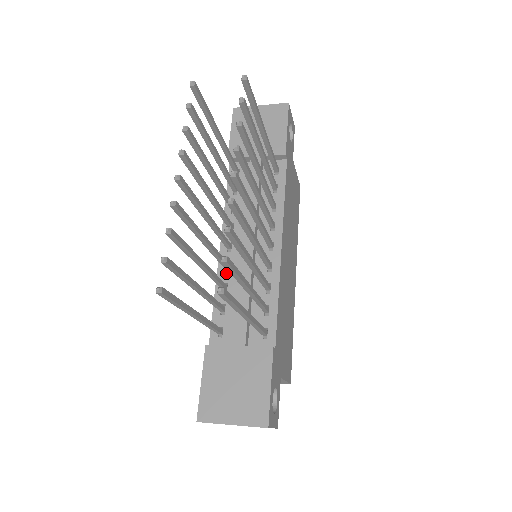
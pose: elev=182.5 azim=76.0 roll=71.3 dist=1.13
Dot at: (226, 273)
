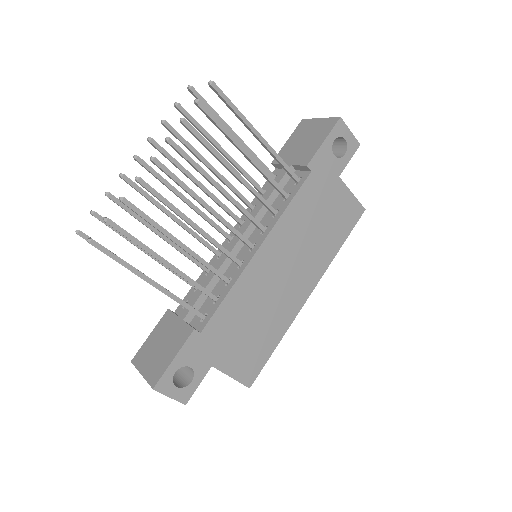
Dot at: (216, 260)
